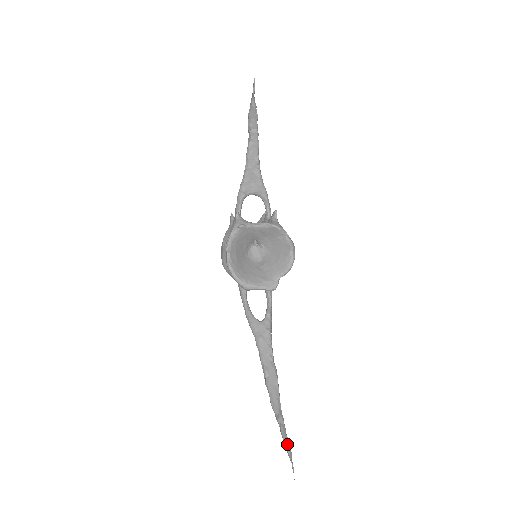
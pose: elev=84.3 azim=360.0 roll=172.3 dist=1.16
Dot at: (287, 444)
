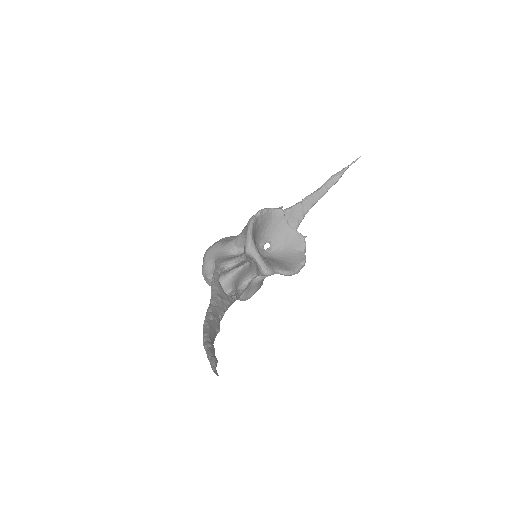
Dot at: occluded
